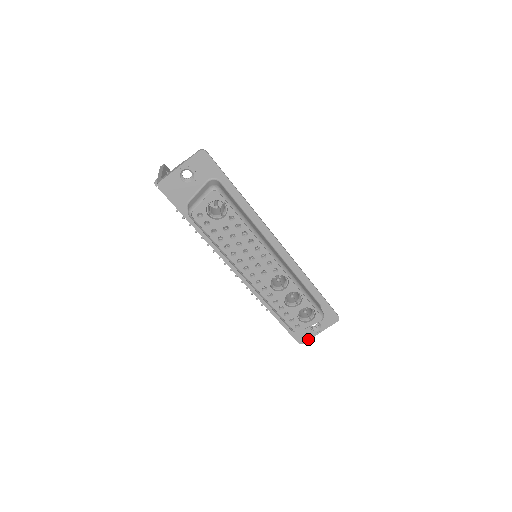
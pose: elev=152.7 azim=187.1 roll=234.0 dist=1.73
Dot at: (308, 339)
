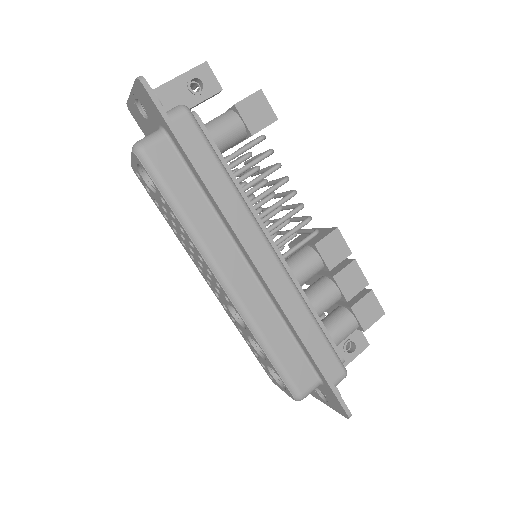
Dot at: (316, 397)
